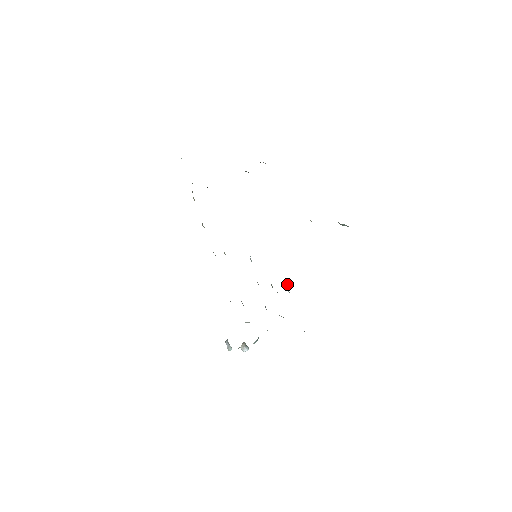
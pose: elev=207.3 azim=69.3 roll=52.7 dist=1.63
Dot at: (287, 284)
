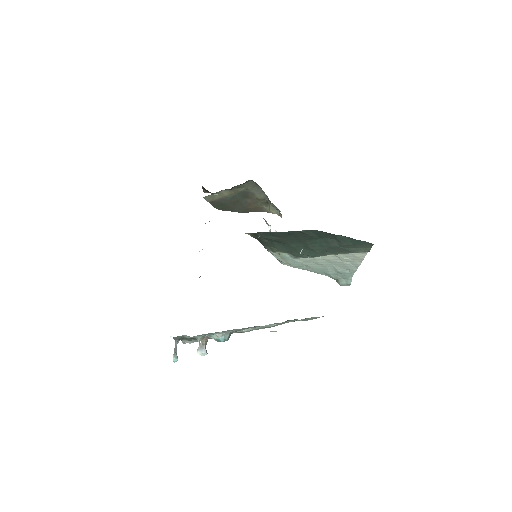
Dot at: (301, 250)
